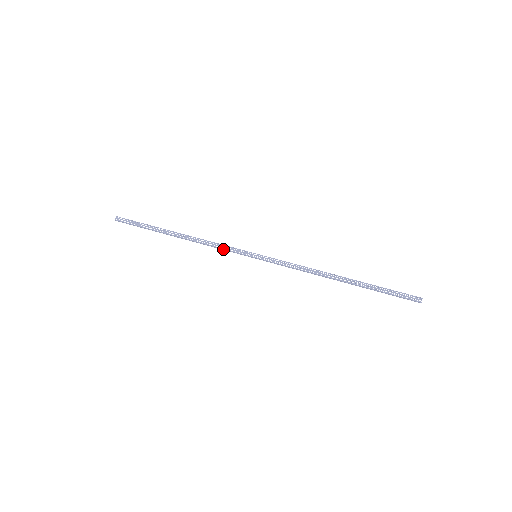
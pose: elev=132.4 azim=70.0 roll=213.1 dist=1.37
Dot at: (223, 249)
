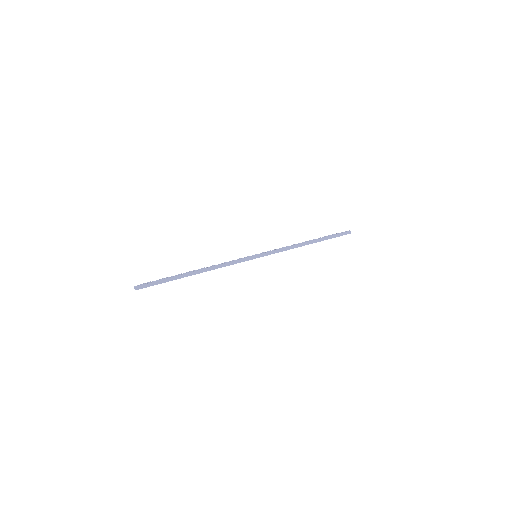
Dot at: (233, 262)
